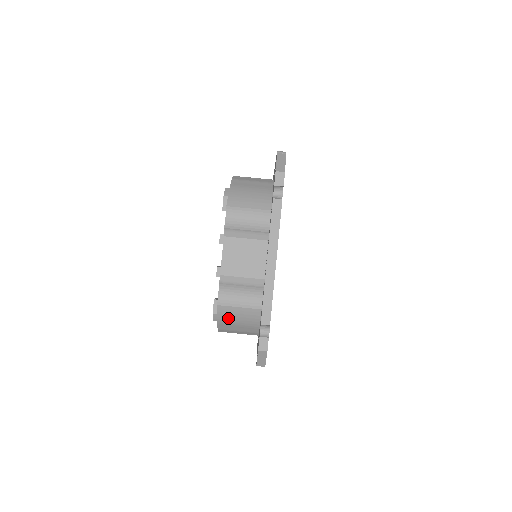
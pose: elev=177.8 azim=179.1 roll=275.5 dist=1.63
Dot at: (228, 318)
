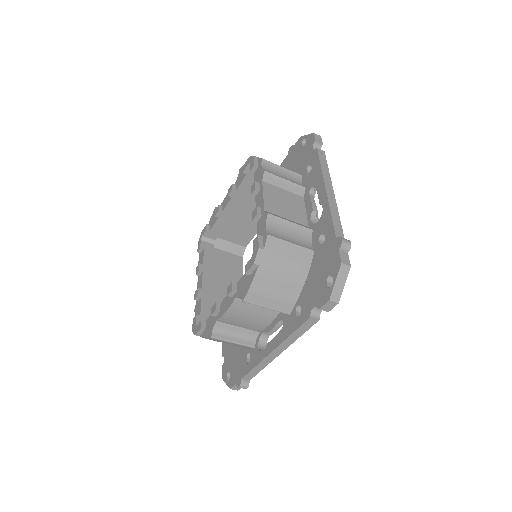
Dot at: (274, 260)
